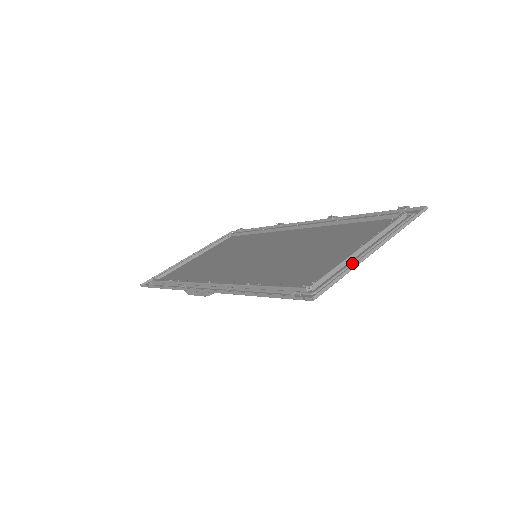
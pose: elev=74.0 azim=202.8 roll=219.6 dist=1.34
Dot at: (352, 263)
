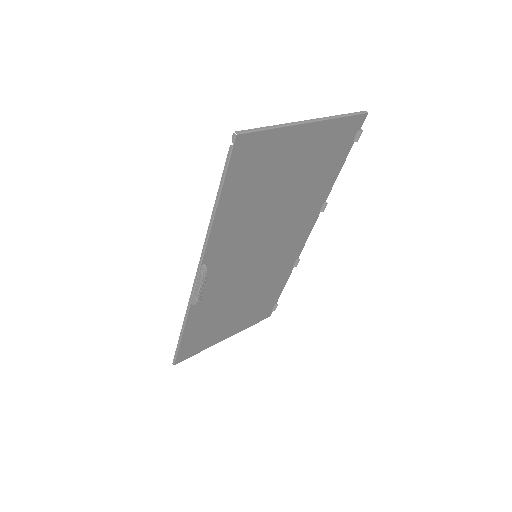
Dot at: (286, 132)
